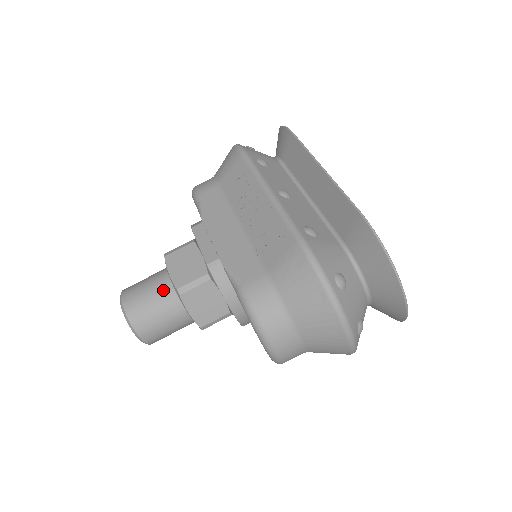
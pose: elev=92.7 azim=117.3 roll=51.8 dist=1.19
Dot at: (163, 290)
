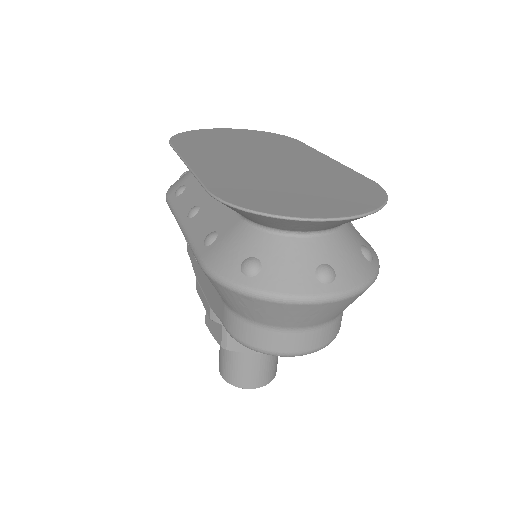
Dot at: occluded
